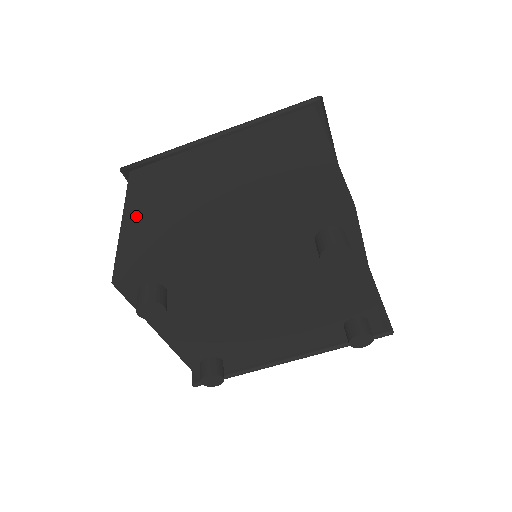
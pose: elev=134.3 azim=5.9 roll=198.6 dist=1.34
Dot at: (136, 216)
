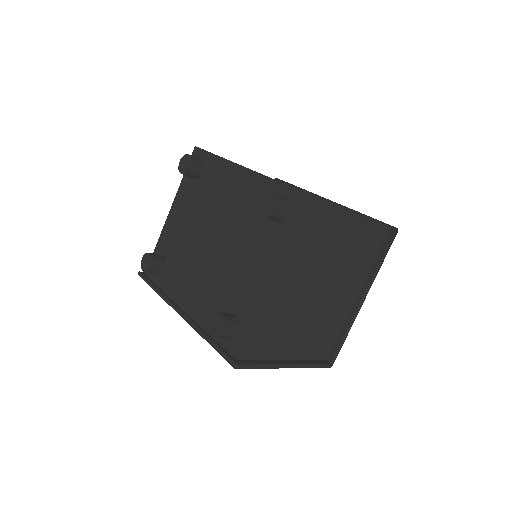
Dot at: occluded
